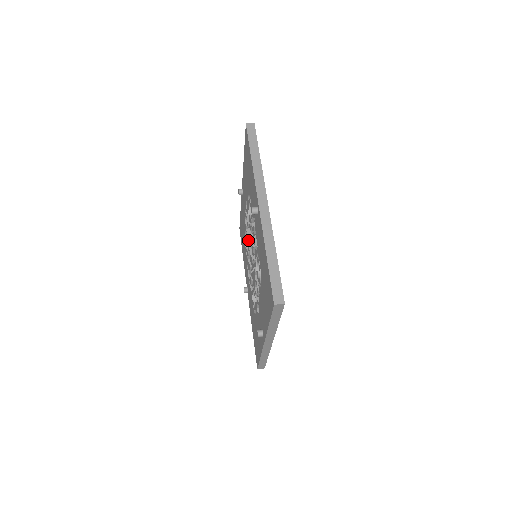
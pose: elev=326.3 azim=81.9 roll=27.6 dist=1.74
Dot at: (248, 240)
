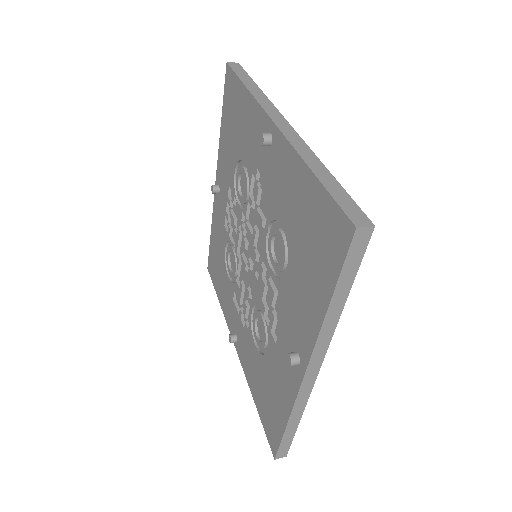
Dot at: (236, 245)
